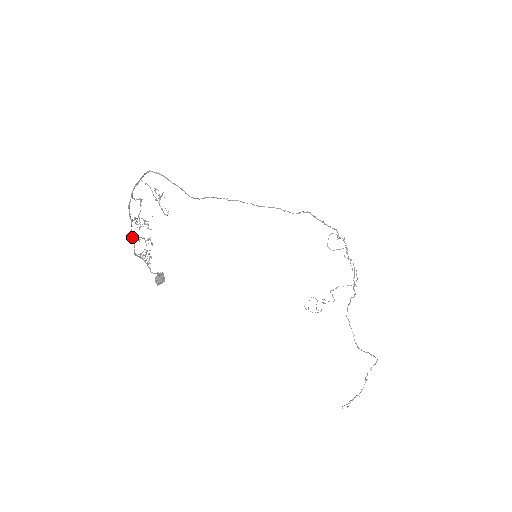
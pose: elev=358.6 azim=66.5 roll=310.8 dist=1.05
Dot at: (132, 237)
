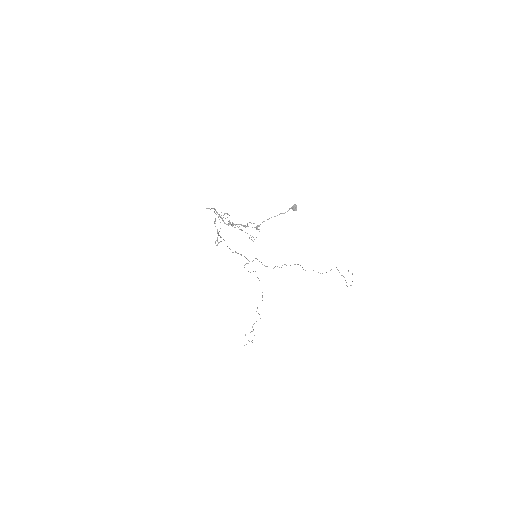
Dot at: (243, 225)
